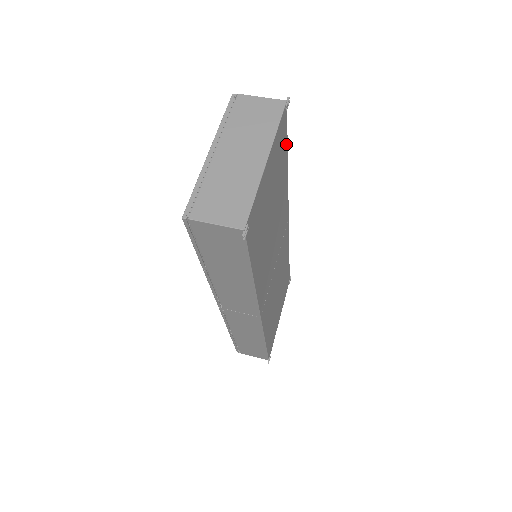
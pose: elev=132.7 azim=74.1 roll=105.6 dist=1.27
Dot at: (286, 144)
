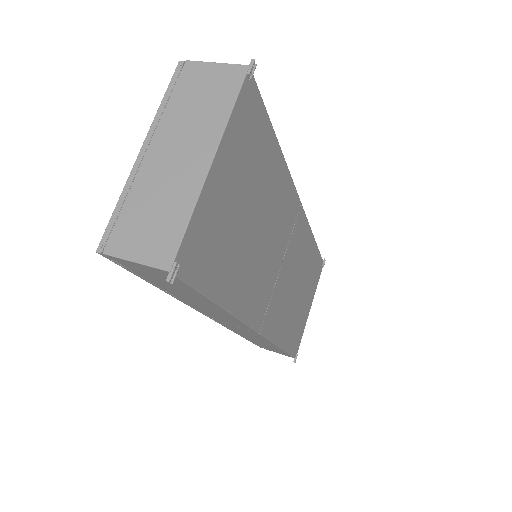
Dot at: (266, 122)
